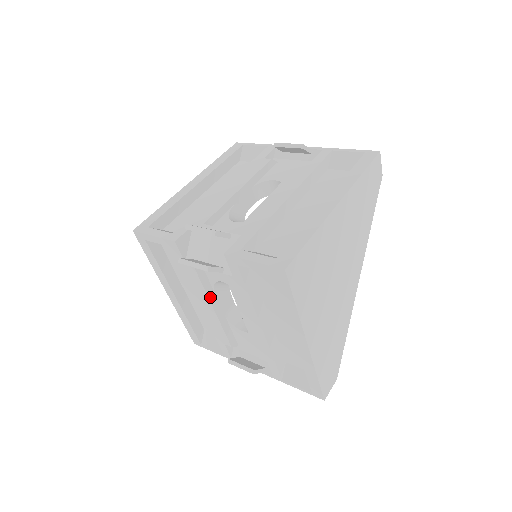
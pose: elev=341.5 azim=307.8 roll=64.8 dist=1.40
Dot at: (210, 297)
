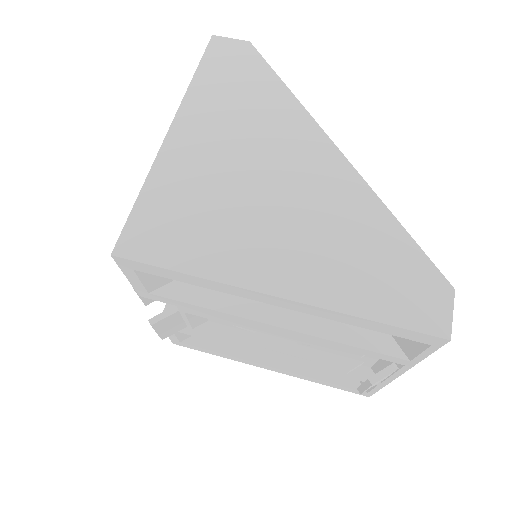
Dot at: (247, 340)
